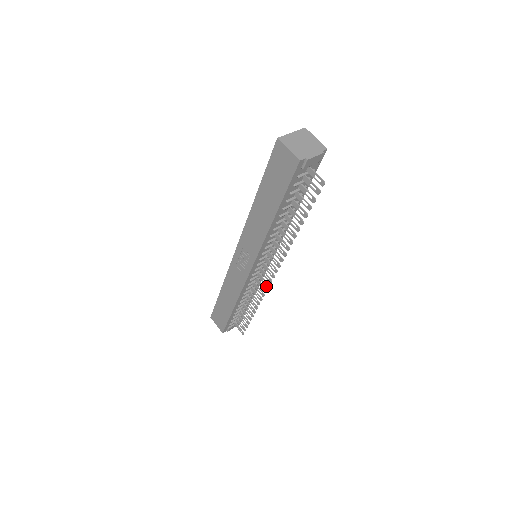
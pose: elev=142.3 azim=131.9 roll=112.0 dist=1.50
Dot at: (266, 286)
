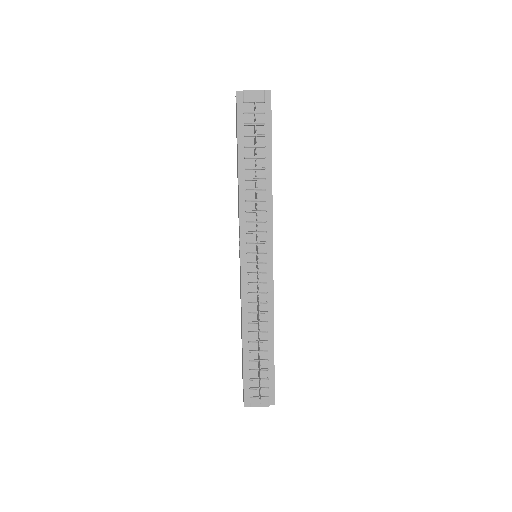
Dot at: (258, 284)
